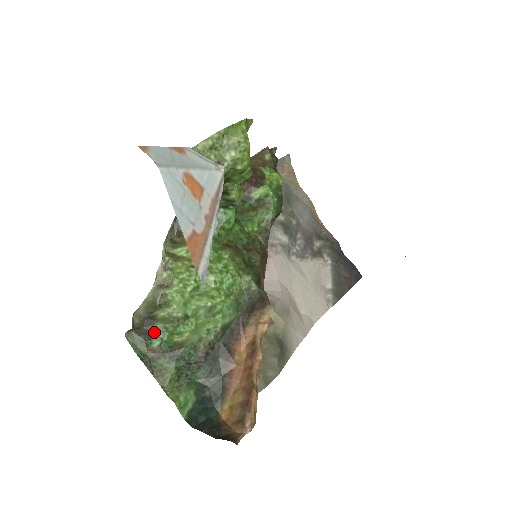
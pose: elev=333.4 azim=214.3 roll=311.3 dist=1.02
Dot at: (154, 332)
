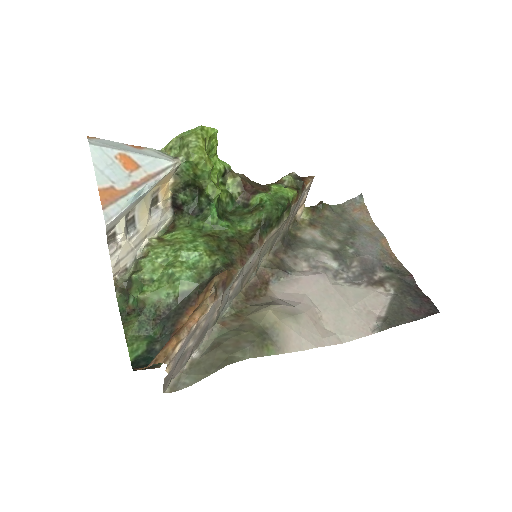
Dot at: (131, 292)
